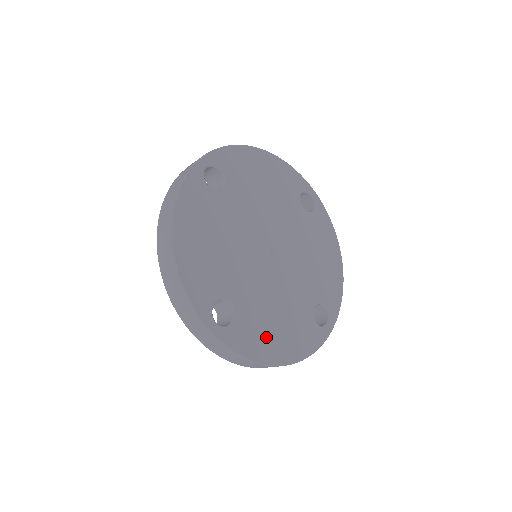
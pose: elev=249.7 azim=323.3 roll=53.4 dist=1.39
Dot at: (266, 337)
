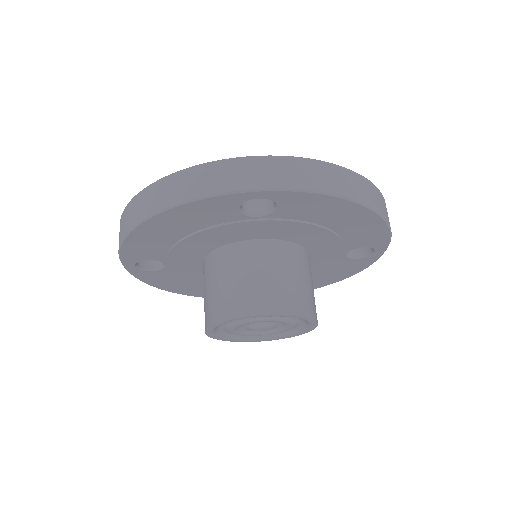
Dot at: occluded
